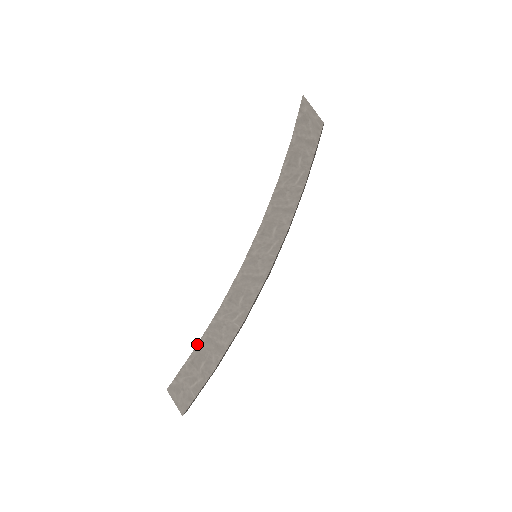
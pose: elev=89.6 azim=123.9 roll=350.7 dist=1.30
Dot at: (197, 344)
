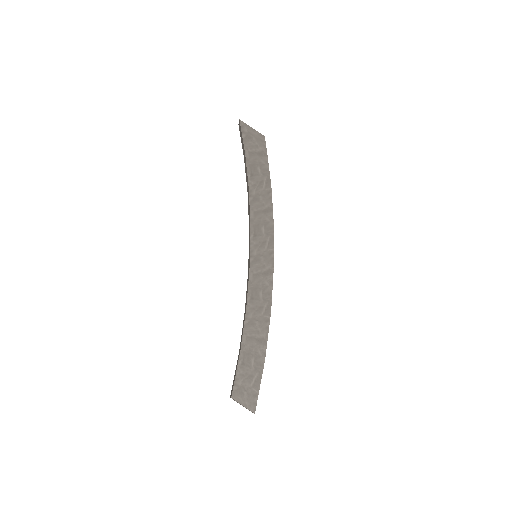
Dot at: (241, 347)
